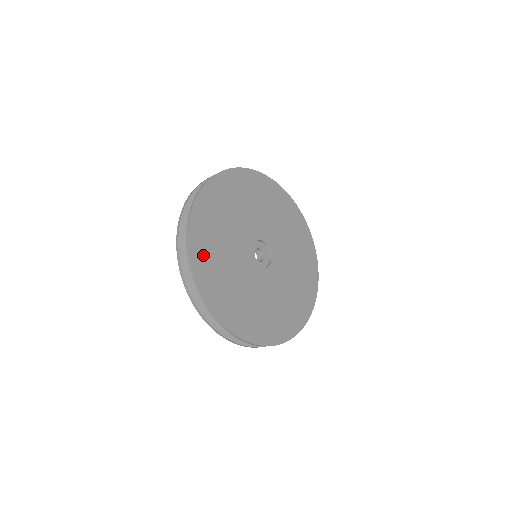
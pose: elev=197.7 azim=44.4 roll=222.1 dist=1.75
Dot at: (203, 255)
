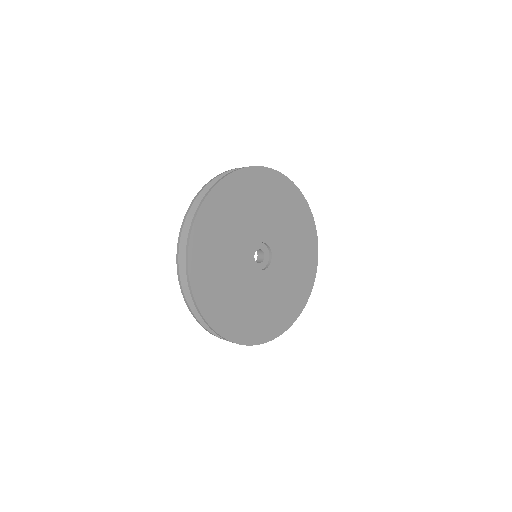
Dot at: (225, 319)
